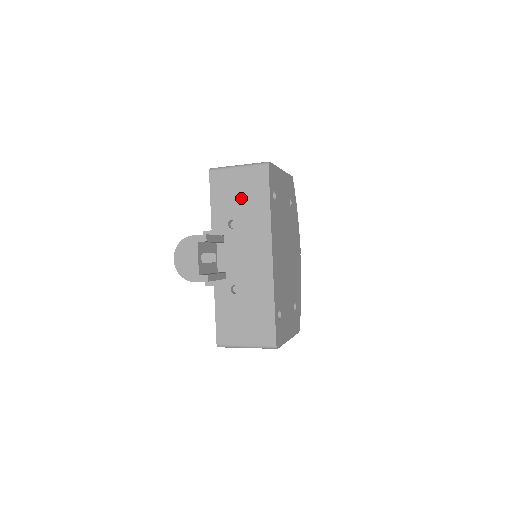
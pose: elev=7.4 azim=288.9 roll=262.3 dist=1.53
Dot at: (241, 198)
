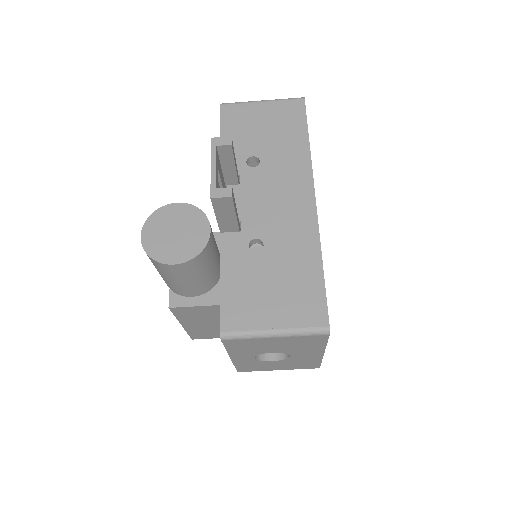
Dot at: (267, 132)
